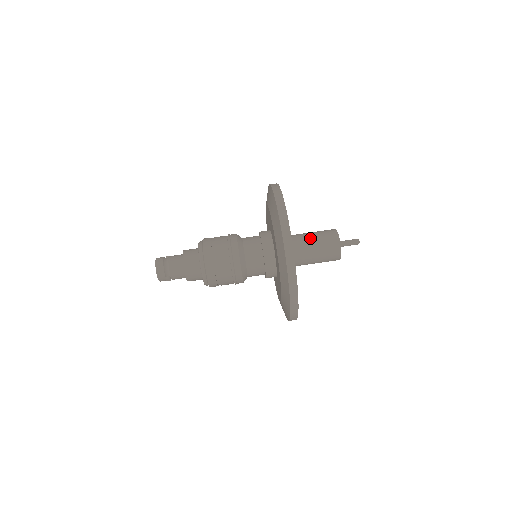
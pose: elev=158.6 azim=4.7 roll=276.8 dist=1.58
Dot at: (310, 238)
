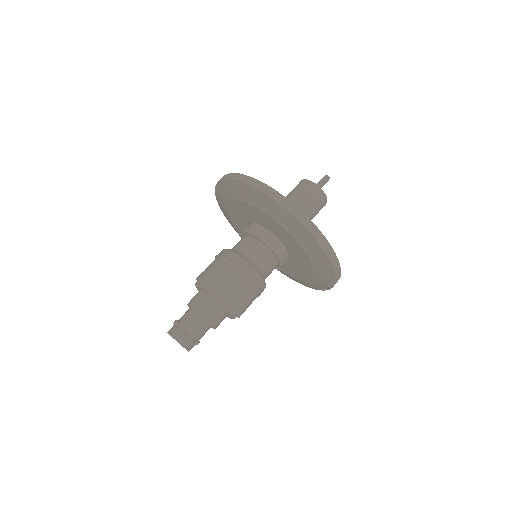
Dot at: (304, 213)
